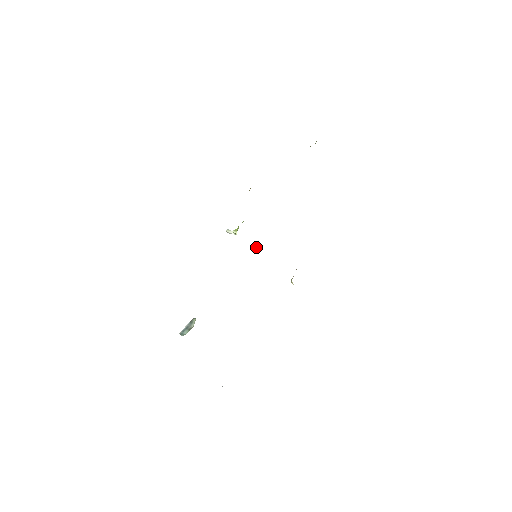
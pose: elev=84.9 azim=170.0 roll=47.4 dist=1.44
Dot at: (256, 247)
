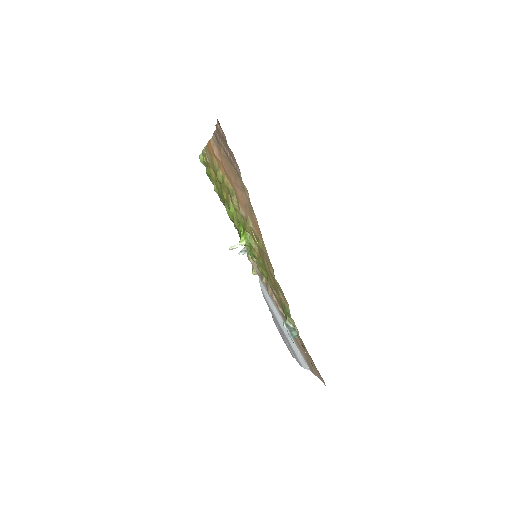
Dot at: (246, 251)
